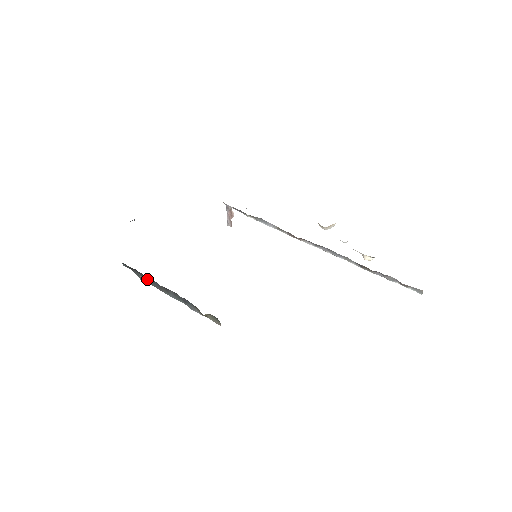
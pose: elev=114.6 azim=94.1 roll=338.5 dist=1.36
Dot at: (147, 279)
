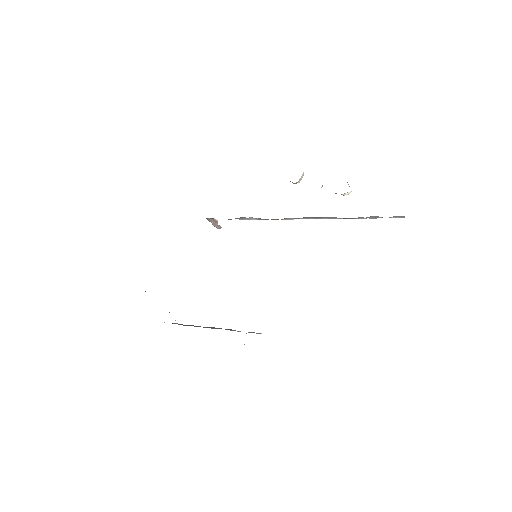
Dot at: (187, 325)
